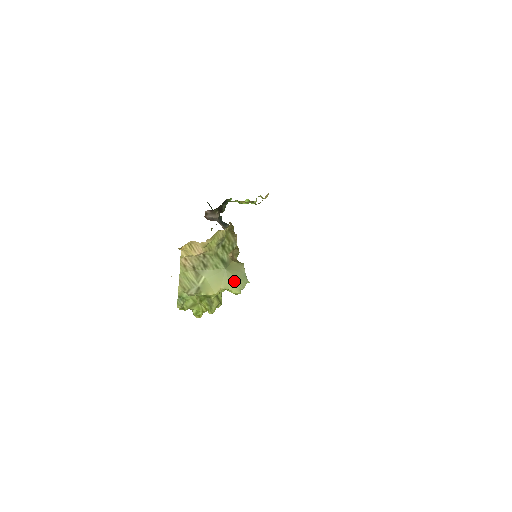
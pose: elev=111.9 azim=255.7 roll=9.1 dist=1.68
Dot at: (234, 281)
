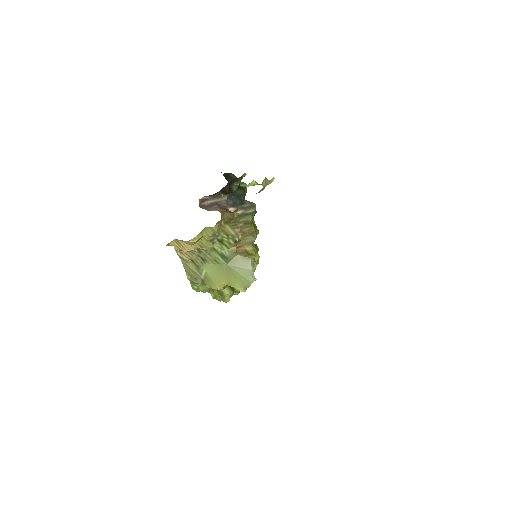
Dot at: (237, 278)
